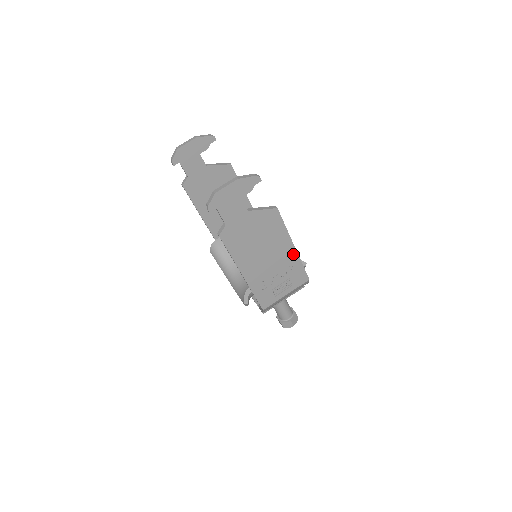
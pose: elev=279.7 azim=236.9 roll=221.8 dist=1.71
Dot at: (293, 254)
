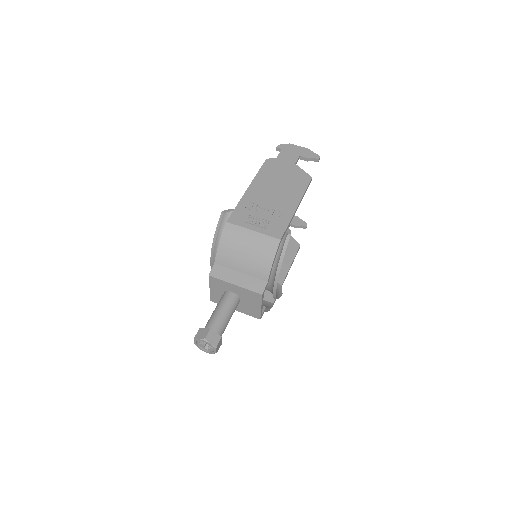
Dot at: (291, 210)
